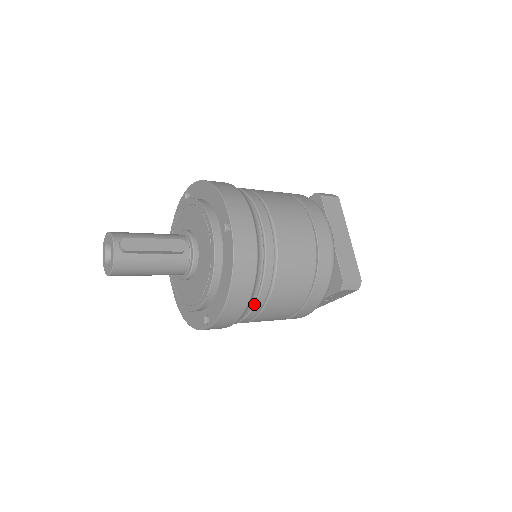
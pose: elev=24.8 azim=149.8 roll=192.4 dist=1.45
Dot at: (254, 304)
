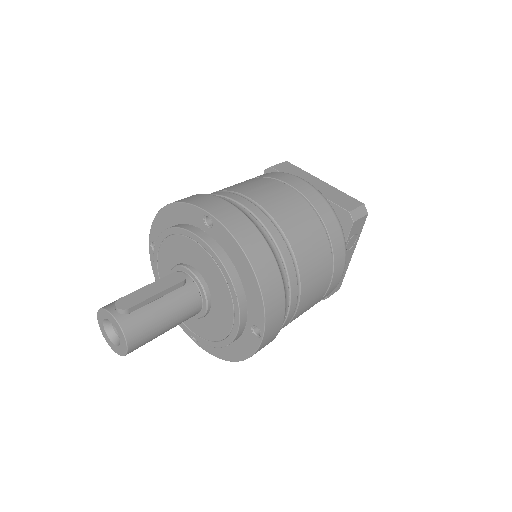
Dot at: (288, 280)
